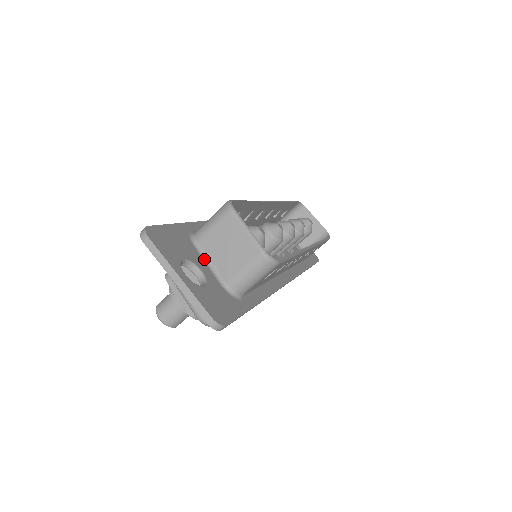
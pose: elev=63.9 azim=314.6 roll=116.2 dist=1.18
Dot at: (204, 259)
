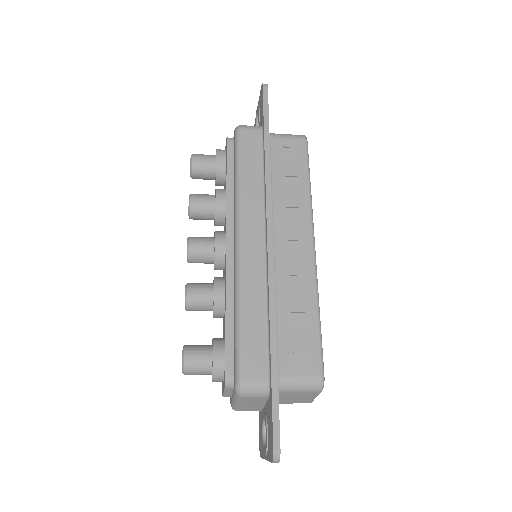
Dot at: occluded
